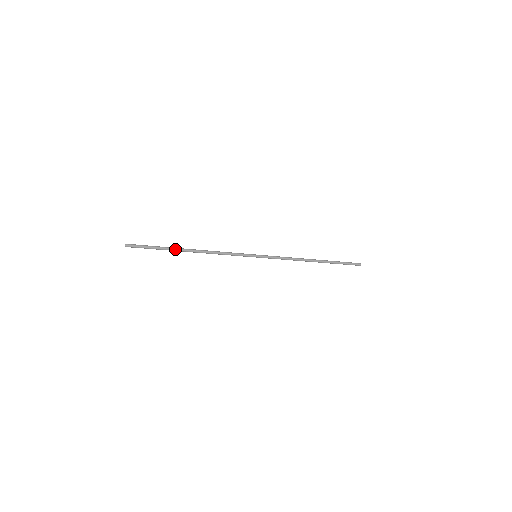
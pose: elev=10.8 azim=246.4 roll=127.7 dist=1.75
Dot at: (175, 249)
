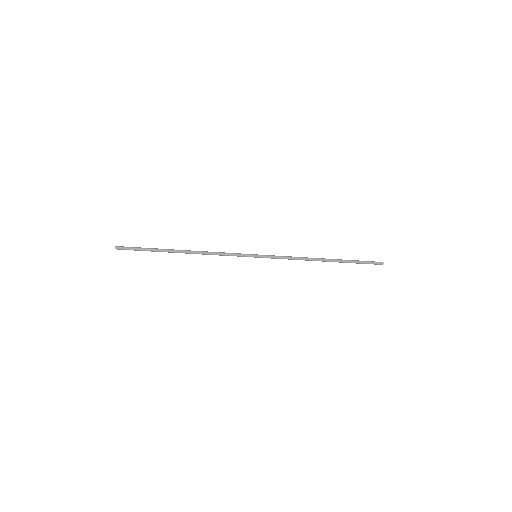
Dot at: (166, 249)
